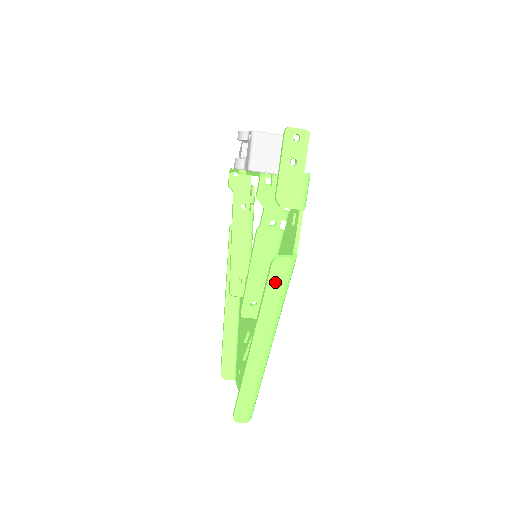
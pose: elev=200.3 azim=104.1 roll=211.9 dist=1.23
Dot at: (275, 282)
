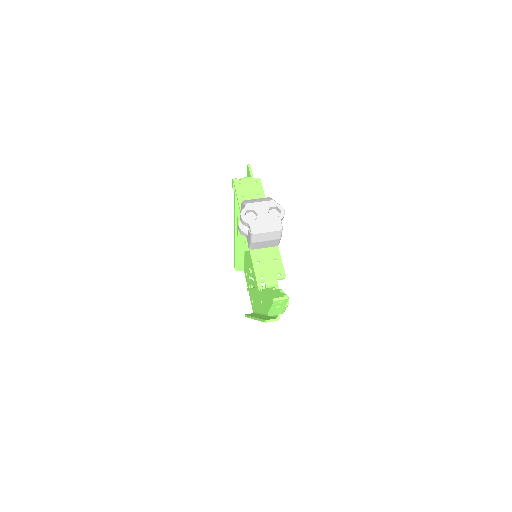
Dot at: occluded
